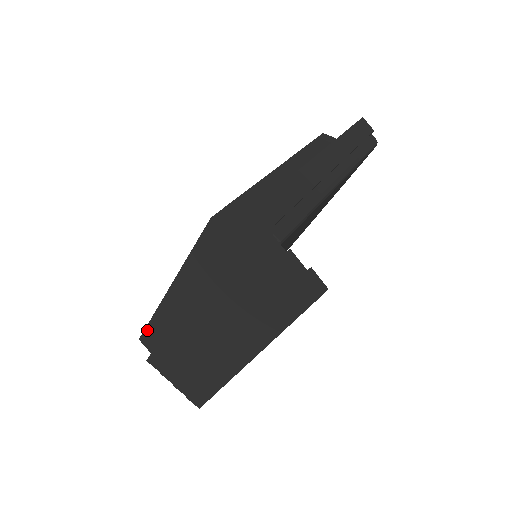
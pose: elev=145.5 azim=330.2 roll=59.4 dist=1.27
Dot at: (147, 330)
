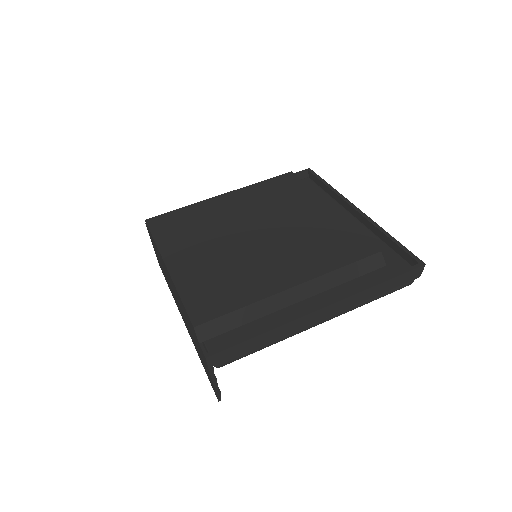
Dot at: (150, 232)
